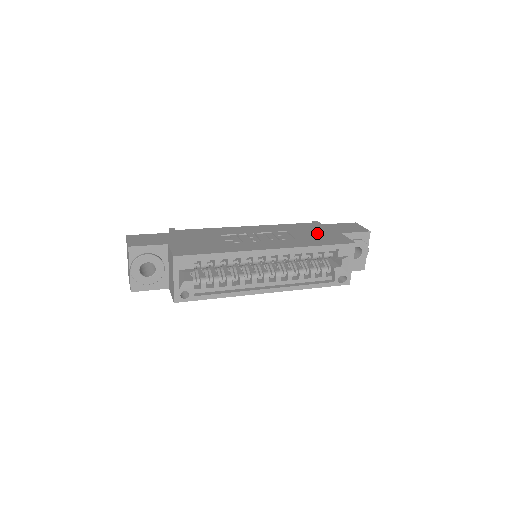
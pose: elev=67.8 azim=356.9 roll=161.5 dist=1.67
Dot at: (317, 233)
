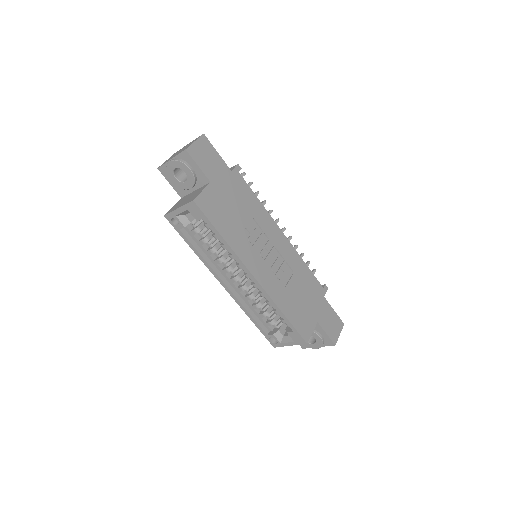
Dot at: (305, 301)
